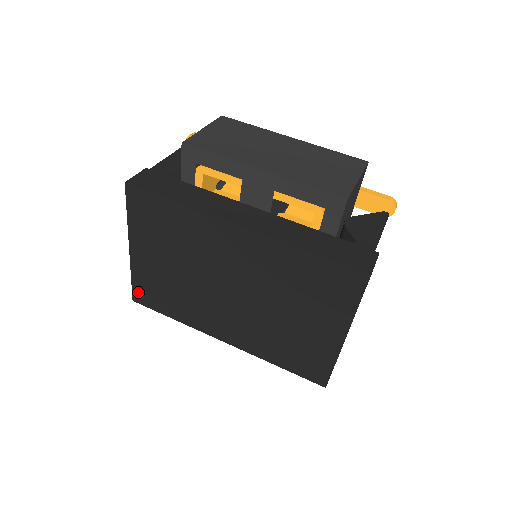
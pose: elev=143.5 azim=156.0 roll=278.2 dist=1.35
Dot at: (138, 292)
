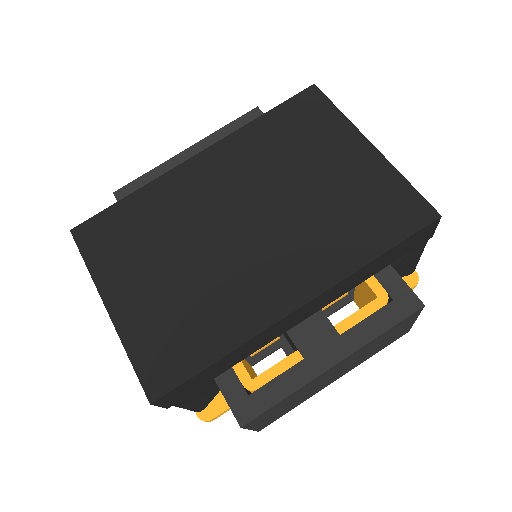
Dot at: (149, 373)
